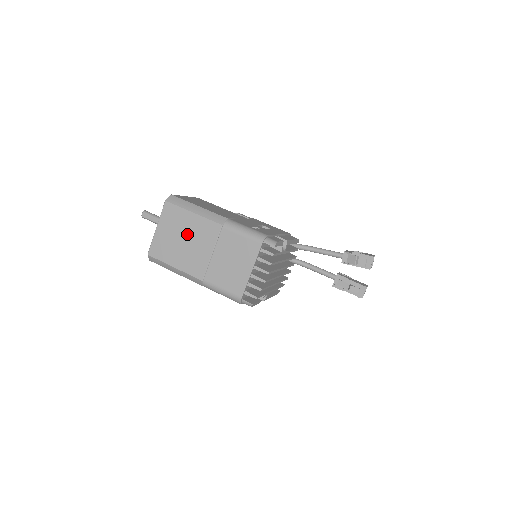
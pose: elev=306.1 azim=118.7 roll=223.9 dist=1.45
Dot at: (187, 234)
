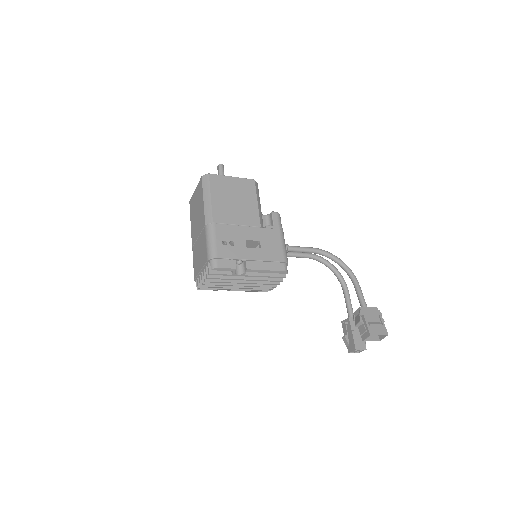
Dot at: (198, 210)
